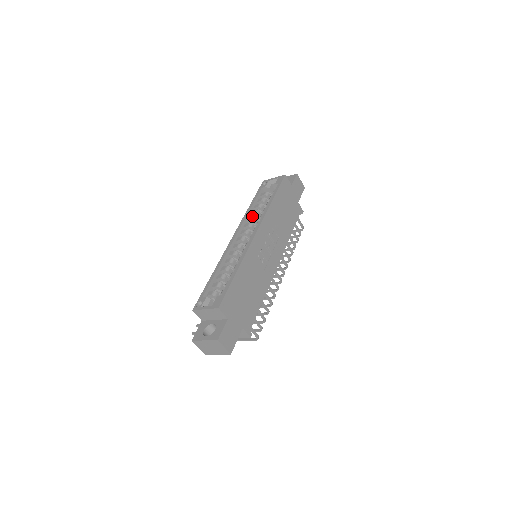
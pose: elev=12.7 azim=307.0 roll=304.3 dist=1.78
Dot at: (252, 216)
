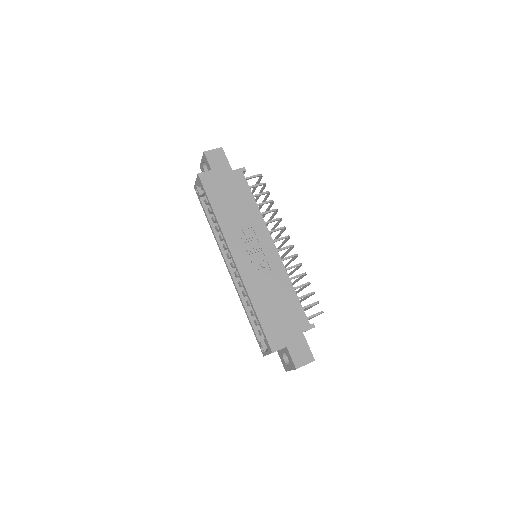
Dot at: (219, 235)
